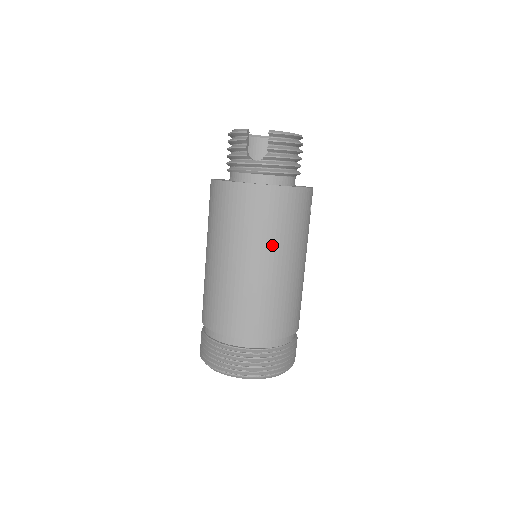
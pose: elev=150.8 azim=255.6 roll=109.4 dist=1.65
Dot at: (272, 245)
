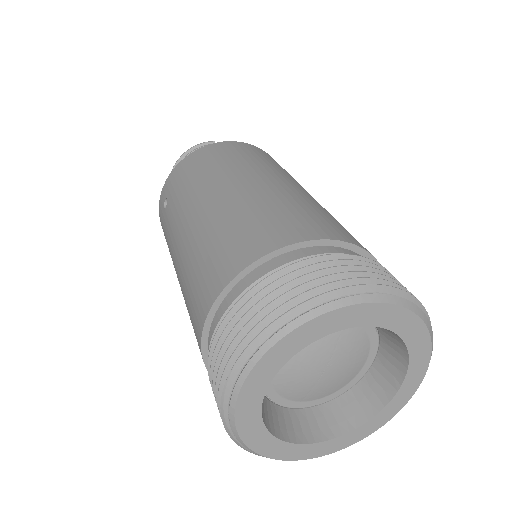
Dot at: occluded
